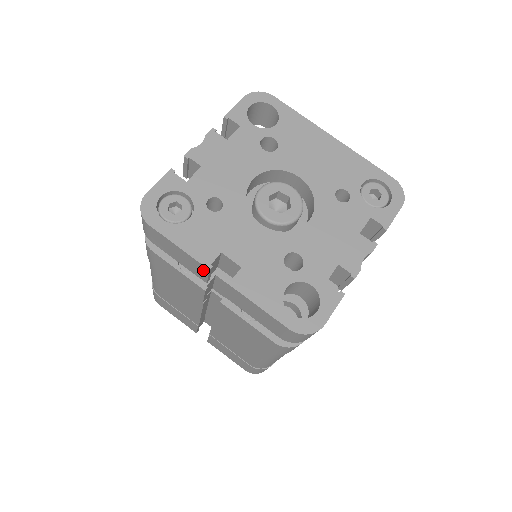
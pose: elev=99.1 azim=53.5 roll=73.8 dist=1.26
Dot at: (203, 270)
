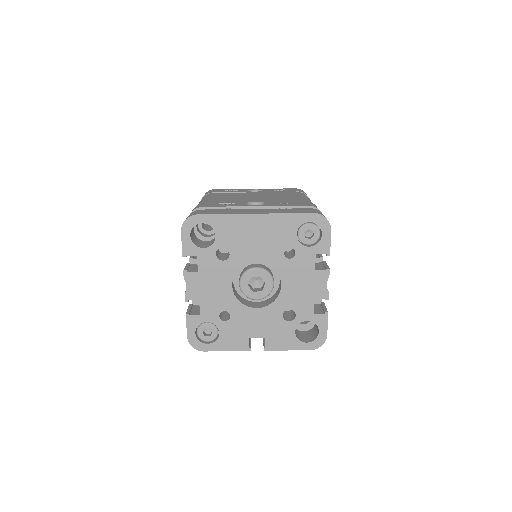
Dot at: occluded
